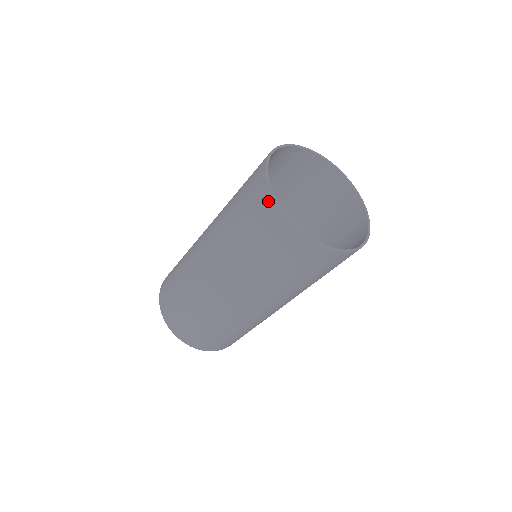
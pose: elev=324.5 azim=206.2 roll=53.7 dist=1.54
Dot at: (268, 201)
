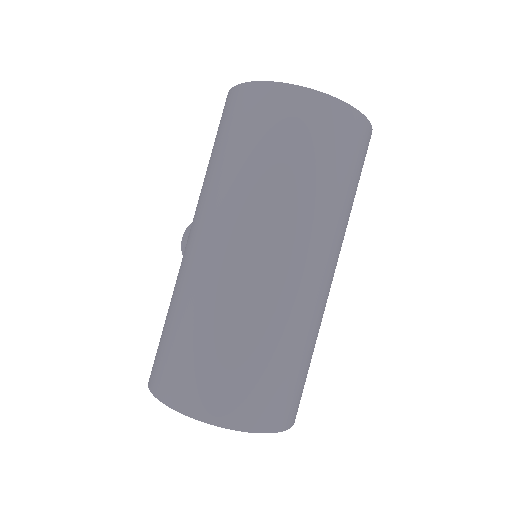
Dot at: (300, 97)
